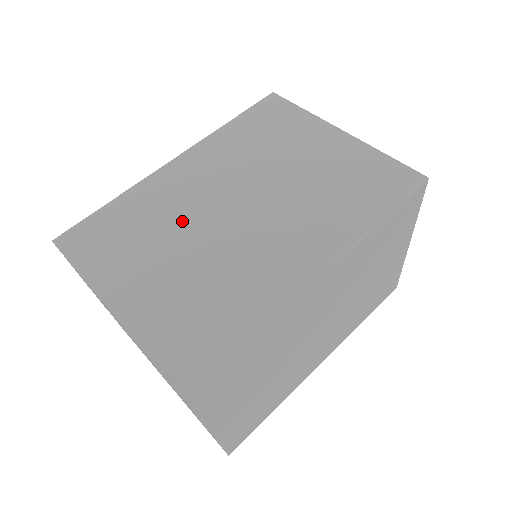
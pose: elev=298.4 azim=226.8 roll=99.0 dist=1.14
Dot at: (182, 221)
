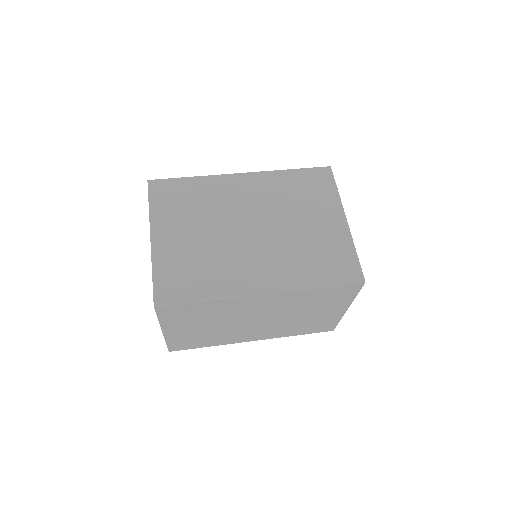
Dot at: (218, 215)
